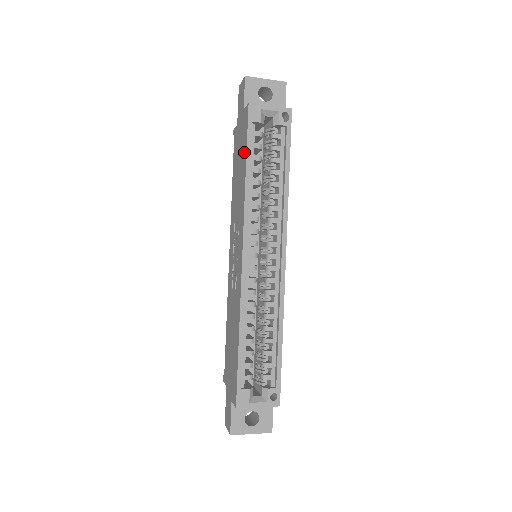
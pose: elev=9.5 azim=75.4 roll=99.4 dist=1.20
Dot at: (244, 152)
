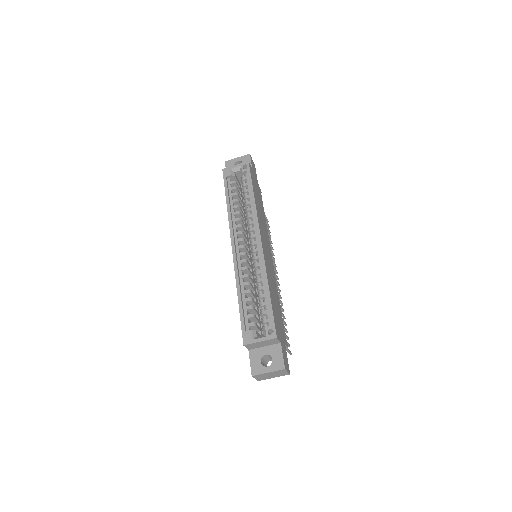
Dot at: occluded
